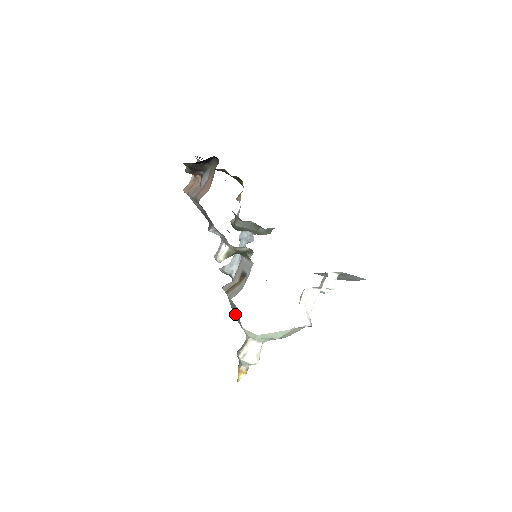
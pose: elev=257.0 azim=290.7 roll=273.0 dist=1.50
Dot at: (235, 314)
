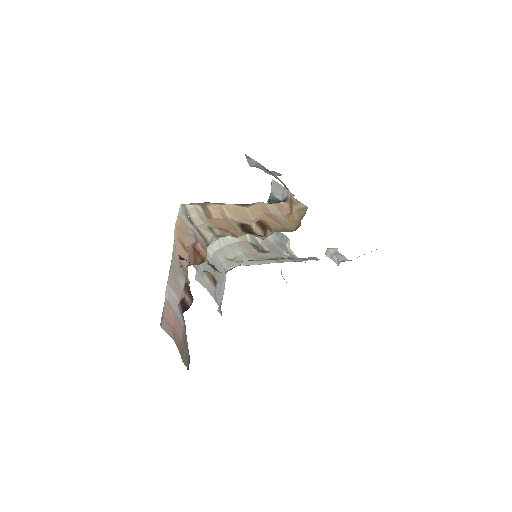
Dot at: occluded
